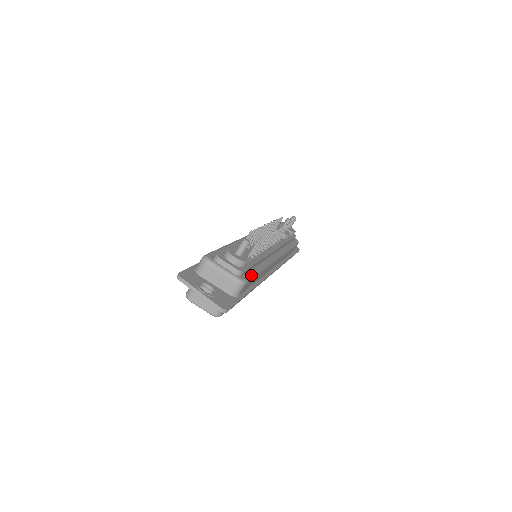
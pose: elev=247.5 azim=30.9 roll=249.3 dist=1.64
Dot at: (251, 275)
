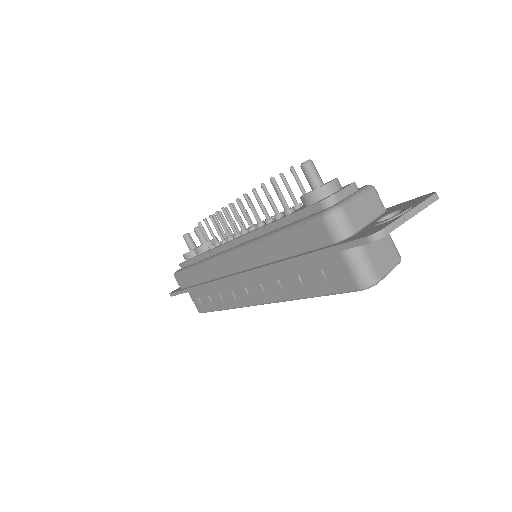
Dot at: occluded
